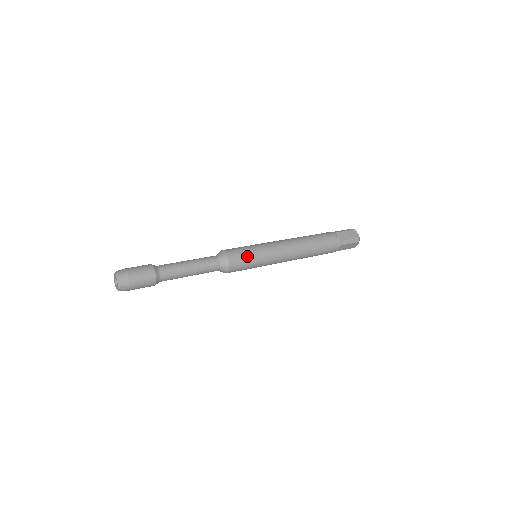
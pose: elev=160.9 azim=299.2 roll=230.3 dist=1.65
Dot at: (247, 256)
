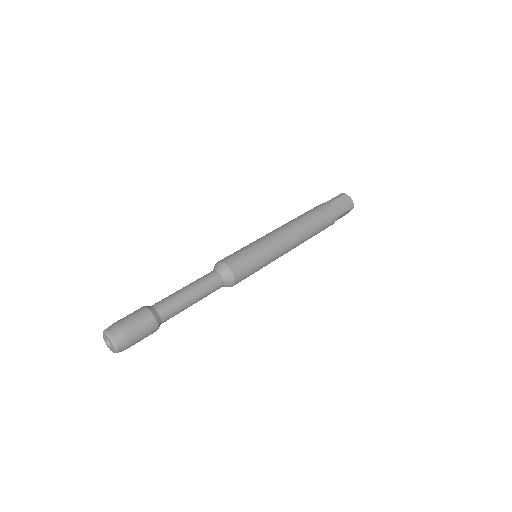
Dot at: (250, 262)
